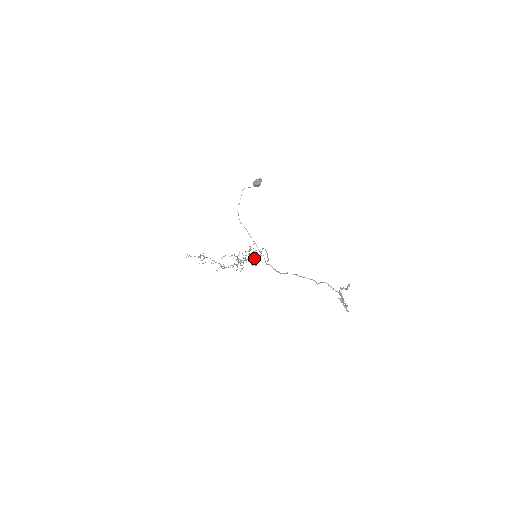
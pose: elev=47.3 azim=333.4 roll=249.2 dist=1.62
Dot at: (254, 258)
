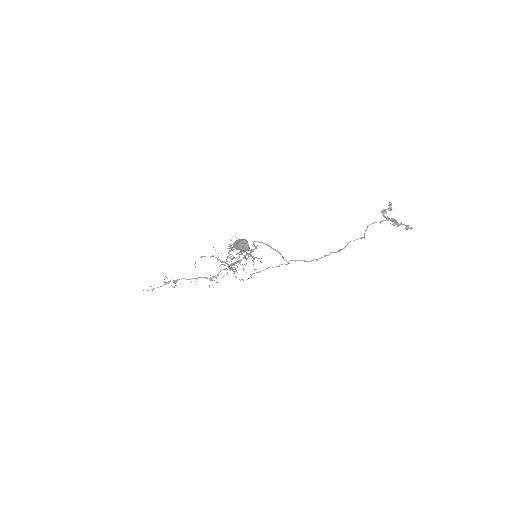
Dot at: (252, 257)
